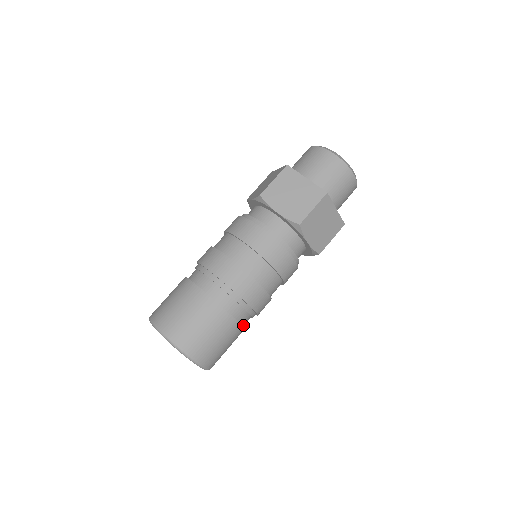
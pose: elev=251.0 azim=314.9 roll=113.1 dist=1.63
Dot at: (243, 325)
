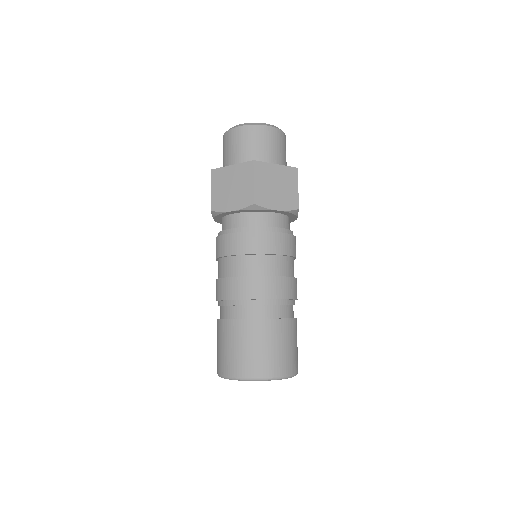
Dot at: (291, 317)
